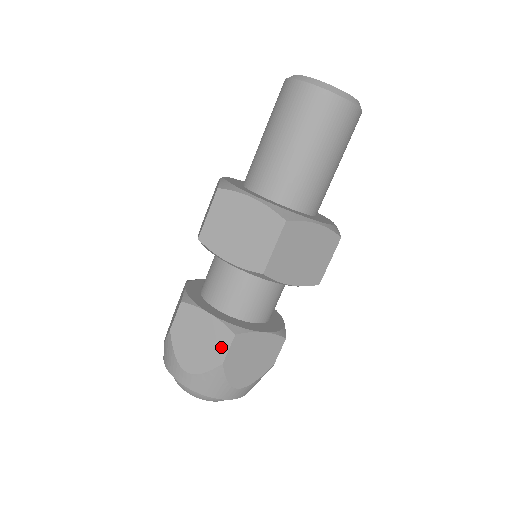
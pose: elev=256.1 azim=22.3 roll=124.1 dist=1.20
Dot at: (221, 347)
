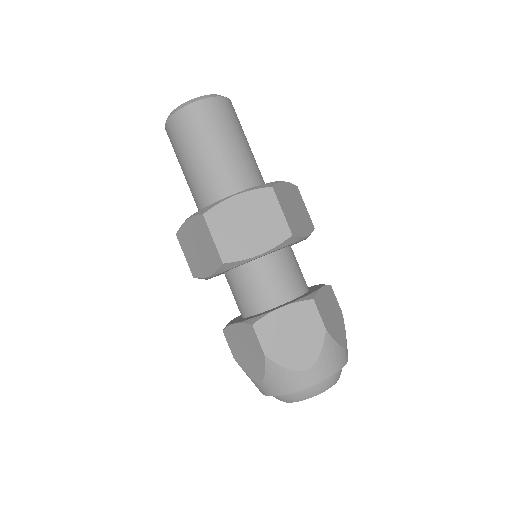
Dot at: (255, 343)
